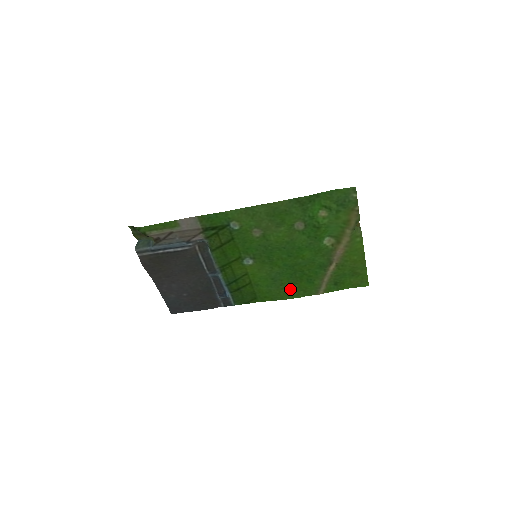
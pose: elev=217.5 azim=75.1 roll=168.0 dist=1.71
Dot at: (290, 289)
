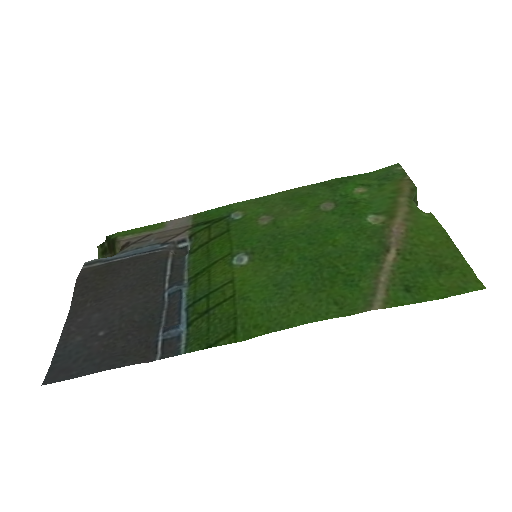
Dot at: (309, 303)
